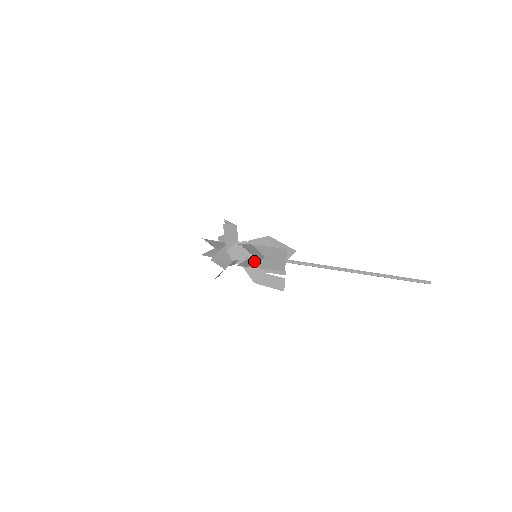
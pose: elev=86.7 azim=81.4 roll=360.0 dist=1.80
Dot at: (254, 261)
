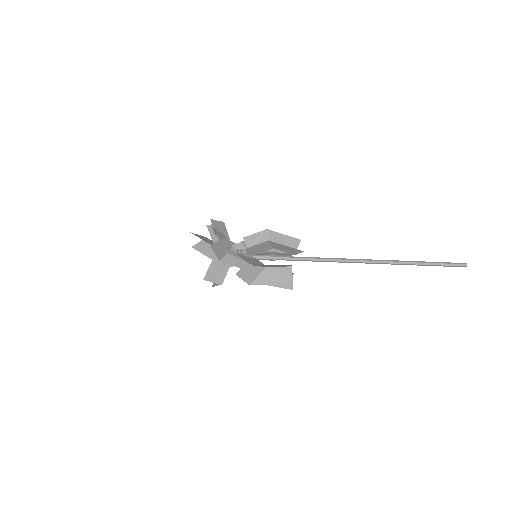
Dot at: (254, 272)
